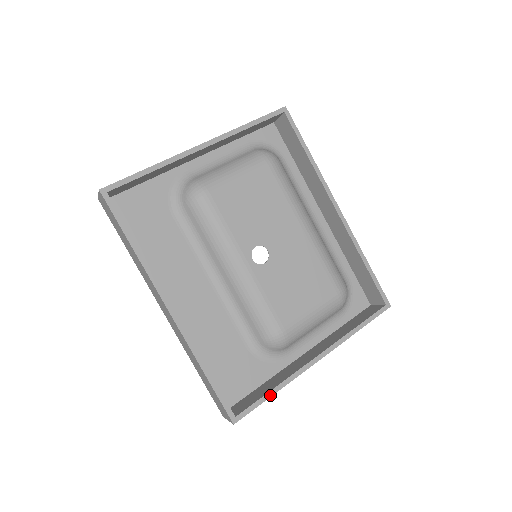
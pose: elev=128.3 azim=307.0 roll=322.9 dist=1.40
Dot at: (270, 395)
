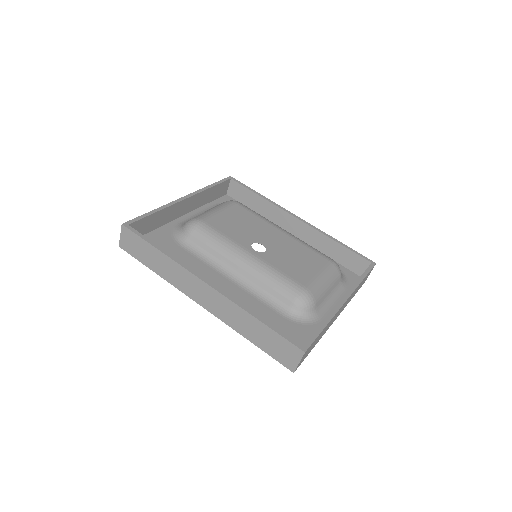
Dot at: (322, 328)
